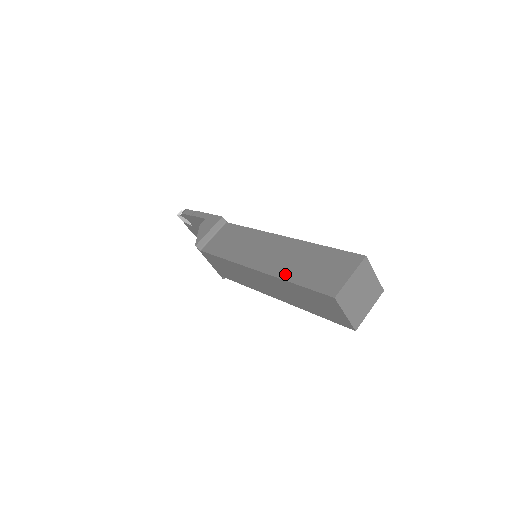
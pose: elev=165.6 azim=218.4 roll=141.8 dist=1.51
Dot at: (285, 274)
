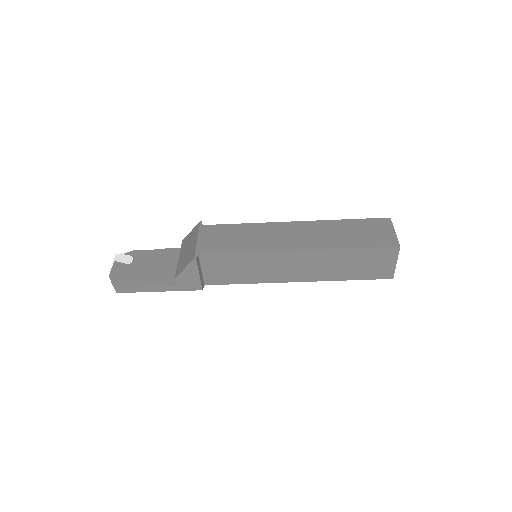
Dot at: occluded
